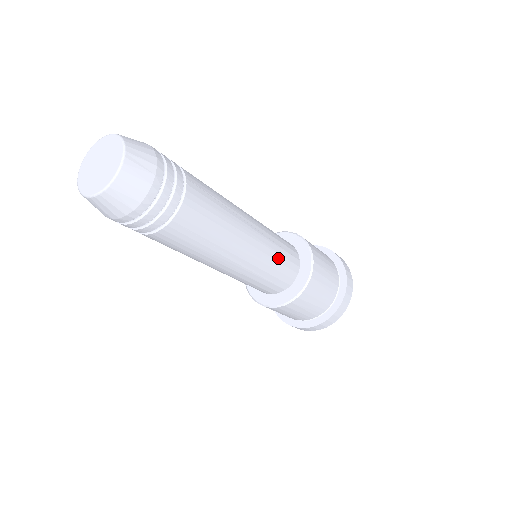
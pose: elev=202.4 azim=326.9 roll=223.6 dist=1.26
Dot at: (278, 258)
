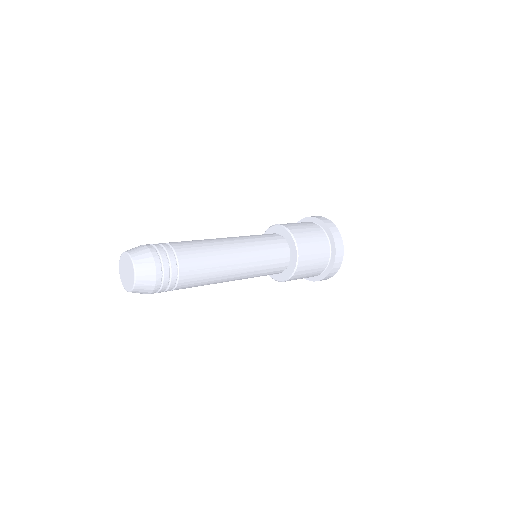
Dot at: (264, 271)
